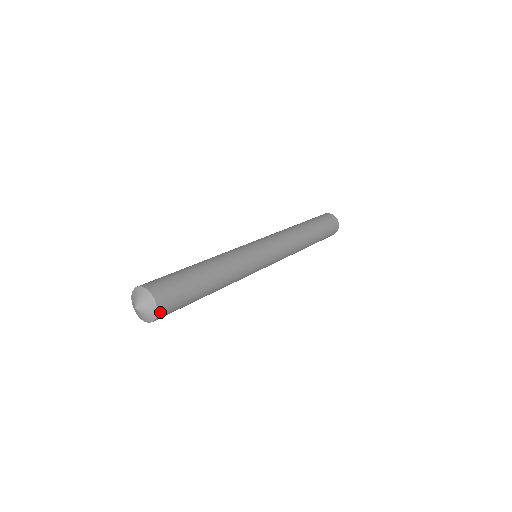
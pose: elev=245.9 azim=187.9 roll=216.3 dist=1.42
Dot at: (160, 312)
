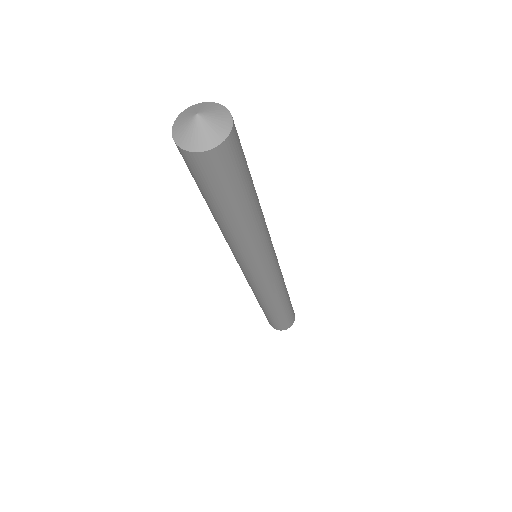
Dot at: (214, 152)
